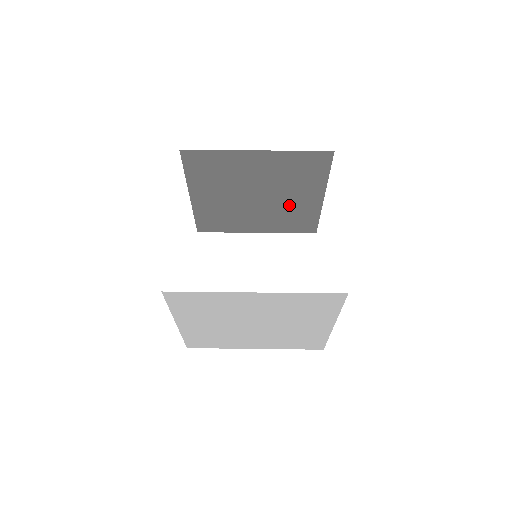
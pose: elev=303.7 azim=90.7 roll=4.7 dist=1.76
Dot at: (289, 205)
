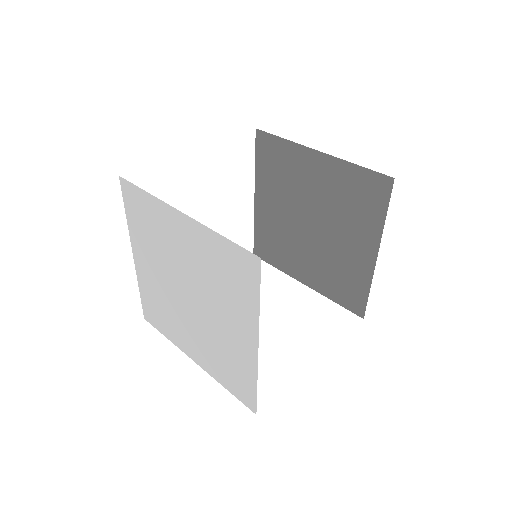
Dot at: (340, 252)
